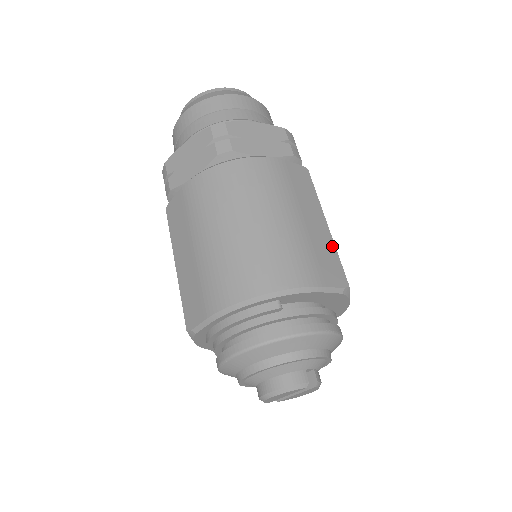
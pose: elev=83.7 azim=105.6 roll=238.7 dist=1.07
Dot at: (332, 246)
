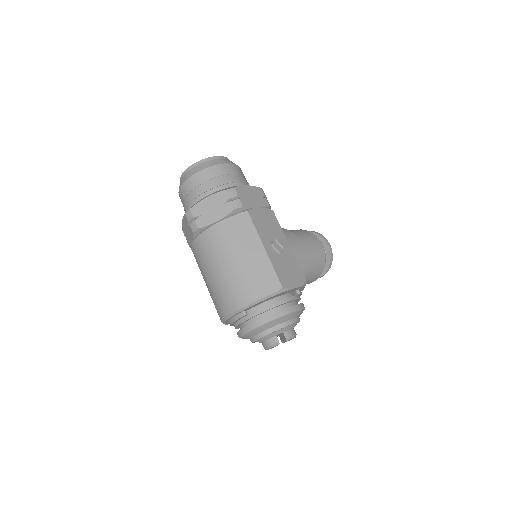
Dot at: (269, 264)
